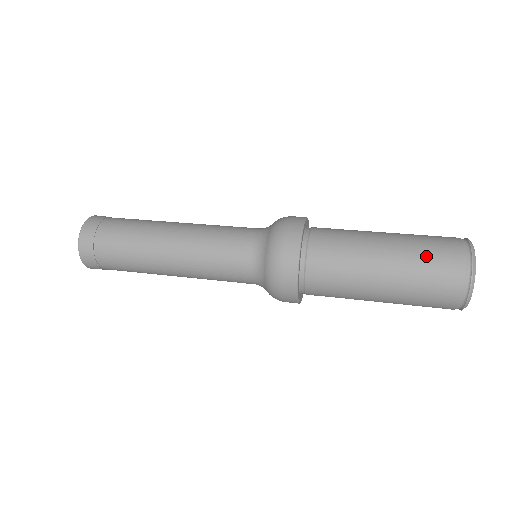
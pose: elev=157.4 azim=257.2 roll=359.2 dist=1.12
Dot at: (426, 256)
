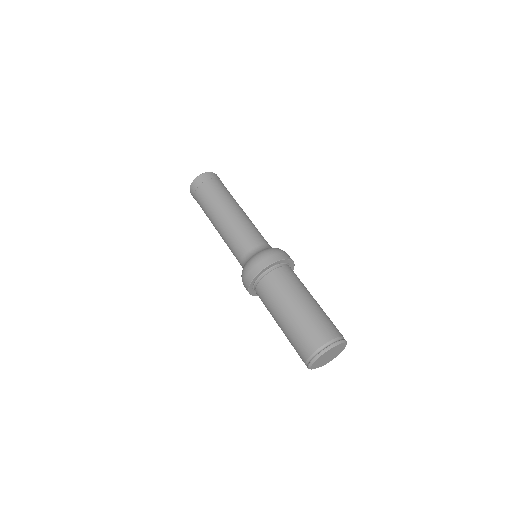
Dot at: (314, 324)
